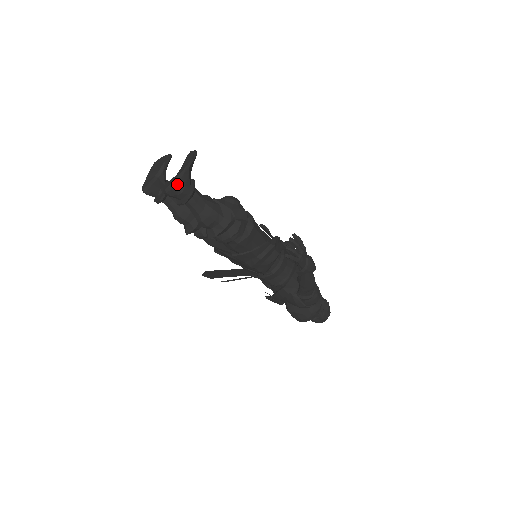
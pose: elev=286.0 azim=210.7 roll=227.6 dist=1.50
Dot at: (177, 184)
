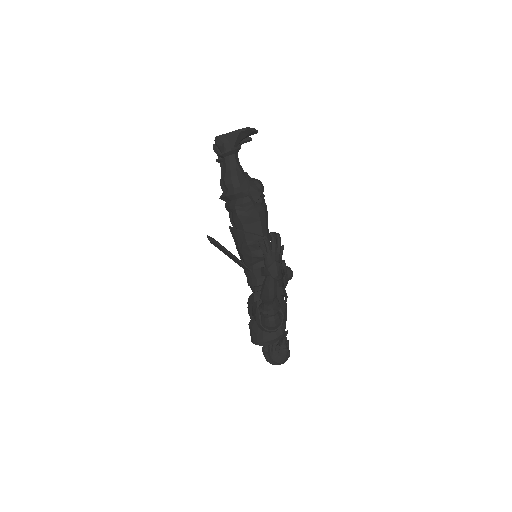
Dot at: (225, 138)
